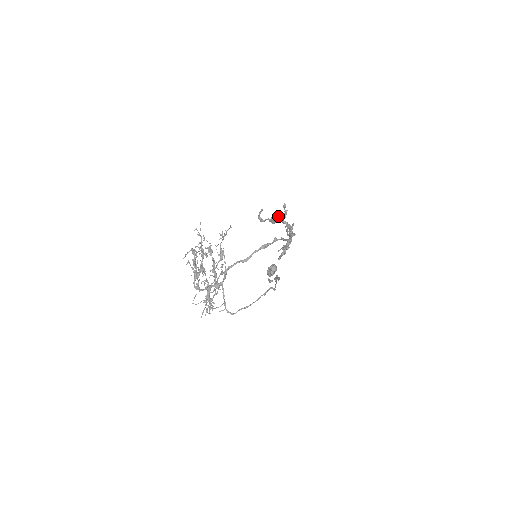
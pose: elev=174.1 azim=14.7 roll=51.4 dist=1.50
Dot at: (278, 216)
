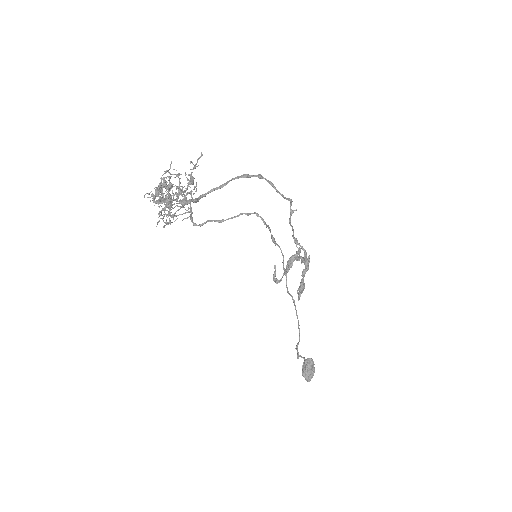
Dot at: (291, 256)
